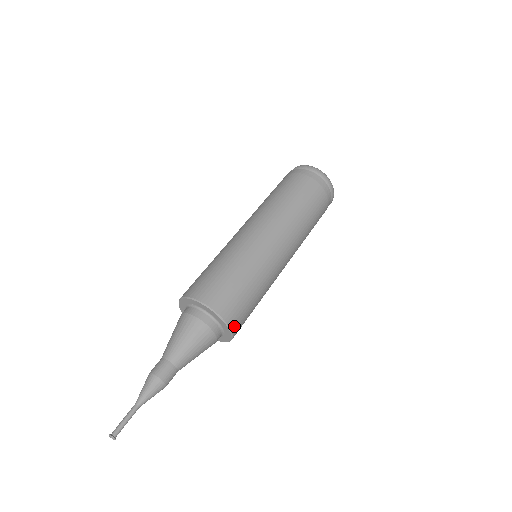
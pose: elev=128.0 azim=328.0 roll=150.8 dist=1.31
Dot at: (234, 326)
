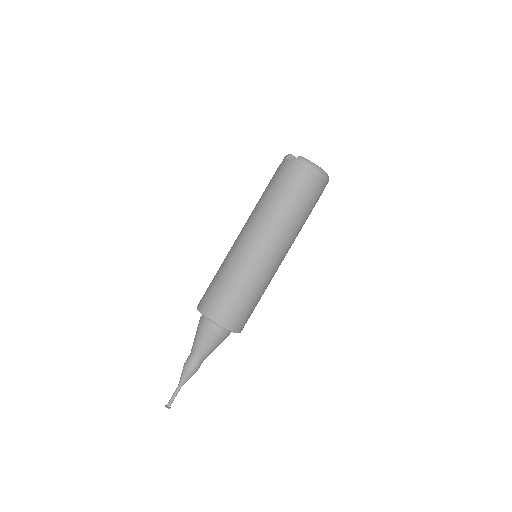
Dot at: occluded
